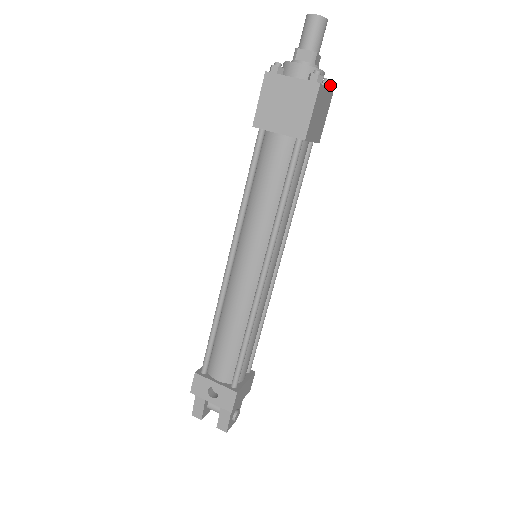
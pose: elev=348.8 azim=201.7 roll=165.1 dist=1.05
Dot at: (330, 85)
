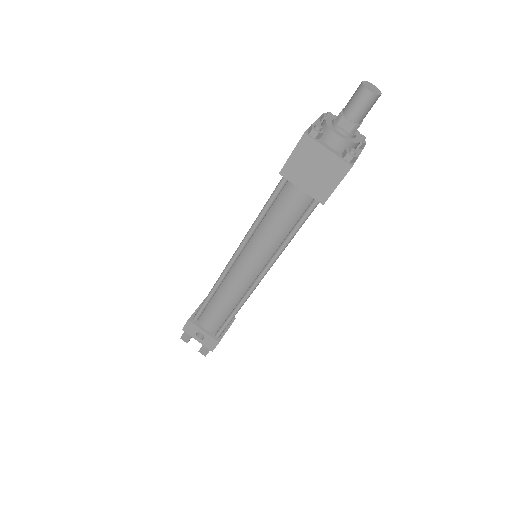
Dot at: (363, 144)
